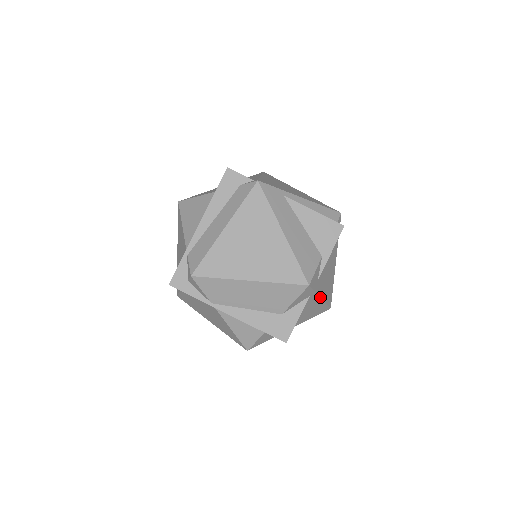
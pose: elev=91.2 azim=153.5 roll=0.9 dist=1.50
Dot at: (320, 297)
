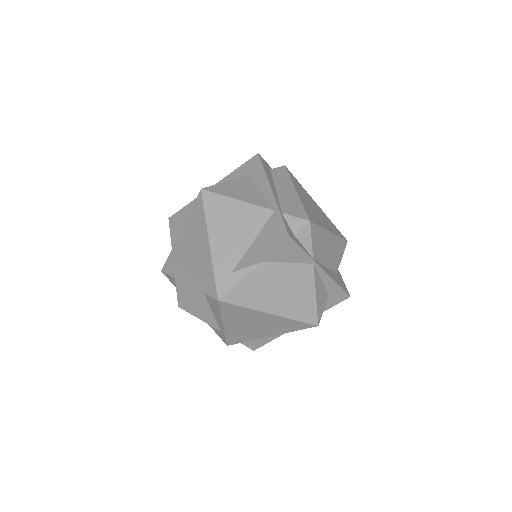
Dot at: occluded
